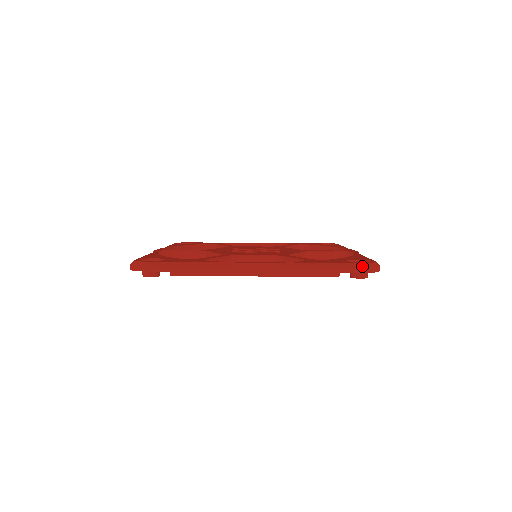
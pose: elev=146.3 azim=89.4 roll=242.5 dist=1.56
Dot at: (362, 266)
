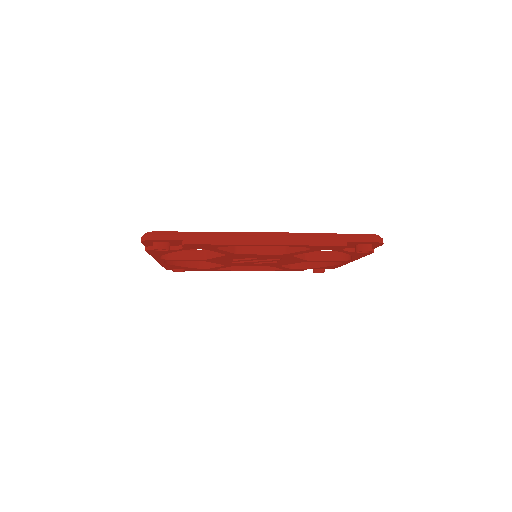
Dot at: (368, 236)
